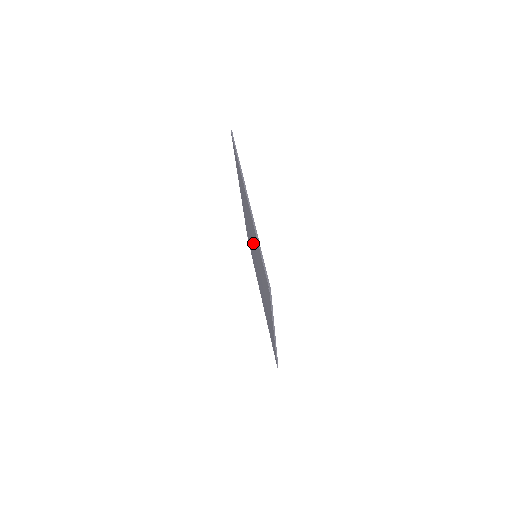
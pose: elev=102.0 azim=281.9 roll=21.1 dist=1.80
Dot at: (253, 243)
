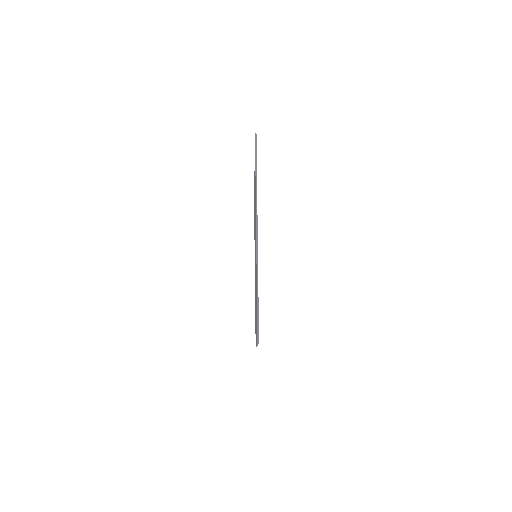
Dot at: (255, 249)
